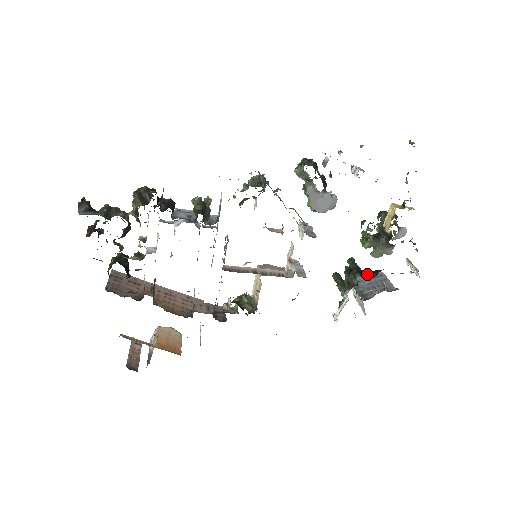
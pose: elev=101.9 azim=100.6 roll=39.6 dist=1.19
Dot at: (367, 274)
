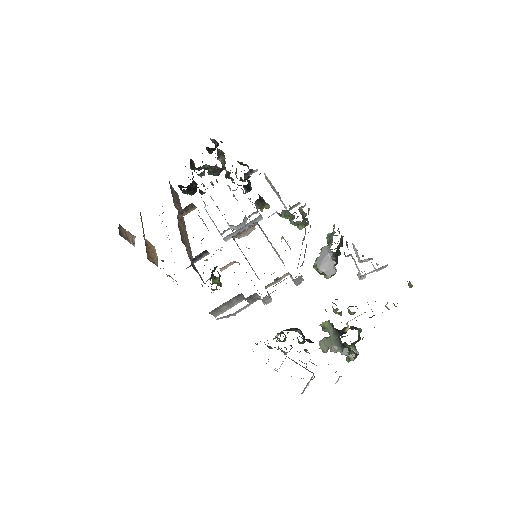
Dot at: (306, 339)
